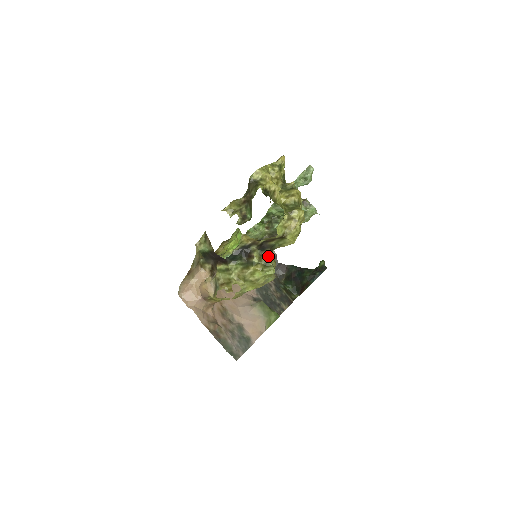
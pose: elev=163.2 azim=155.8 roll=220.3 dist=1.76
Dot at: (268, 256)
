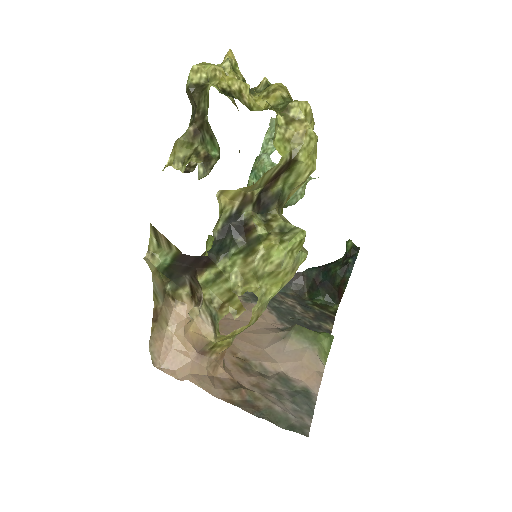
Dot at: (279, 217)
